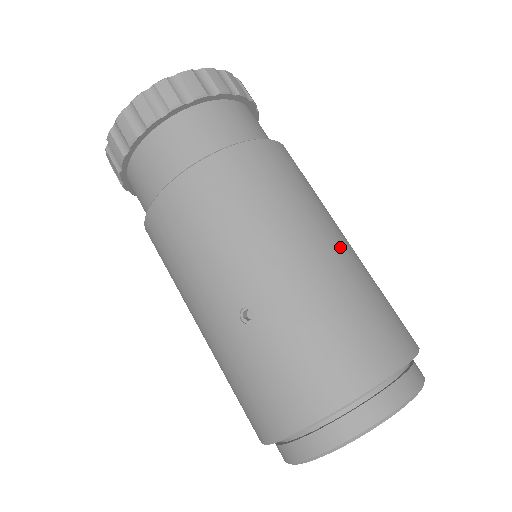
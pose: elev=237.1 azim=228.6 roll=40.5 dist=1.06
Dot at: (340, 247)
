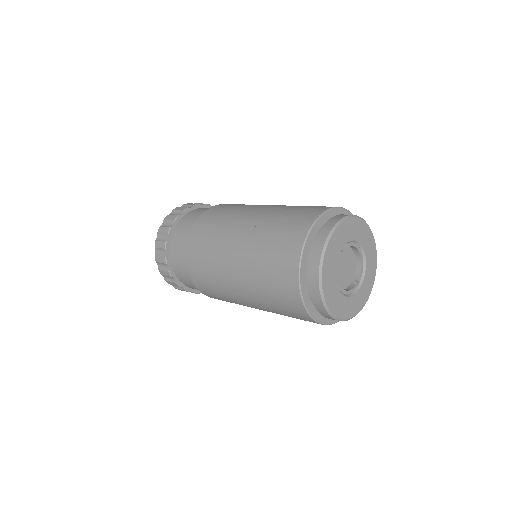
Dot at: occluded
